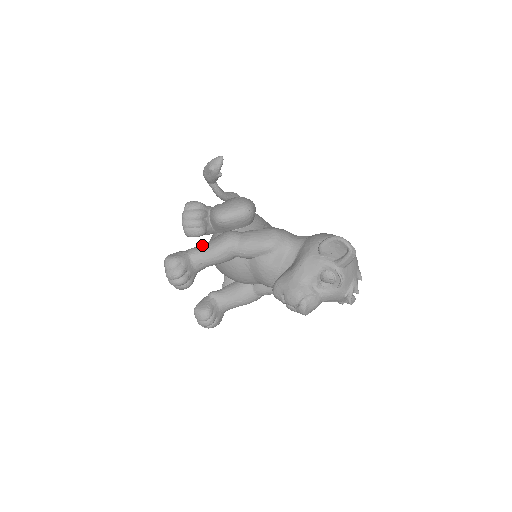
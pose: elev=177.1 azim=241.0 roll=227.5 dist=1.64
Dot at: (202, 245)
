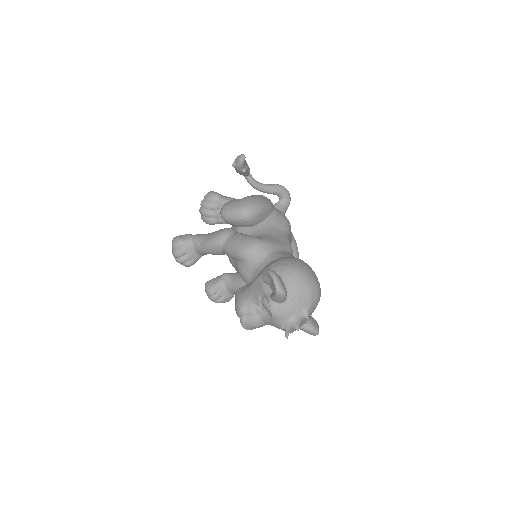
Dot at: (205, 234)
